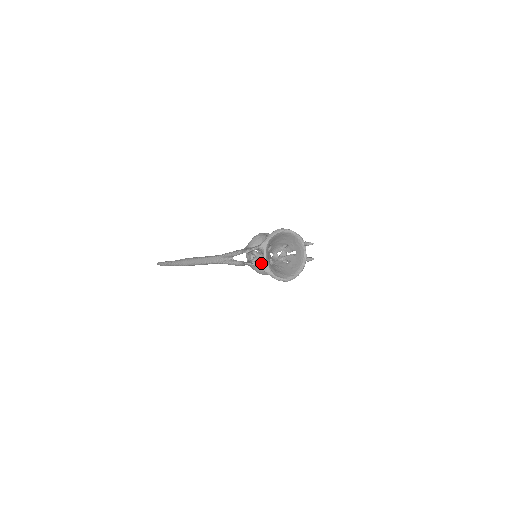
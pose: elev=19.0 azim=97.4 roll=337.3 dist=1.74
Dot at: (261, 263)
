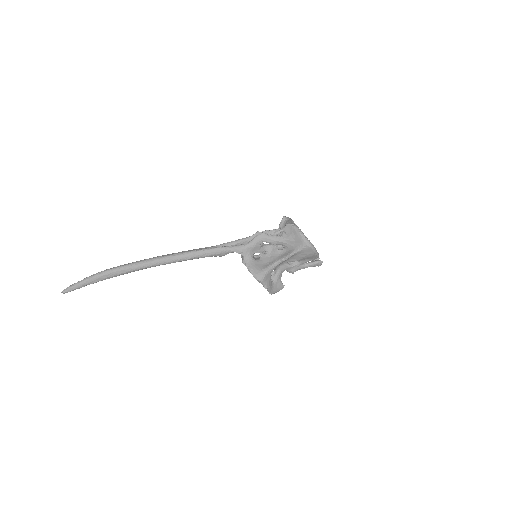
Dot at: (261, 261)
